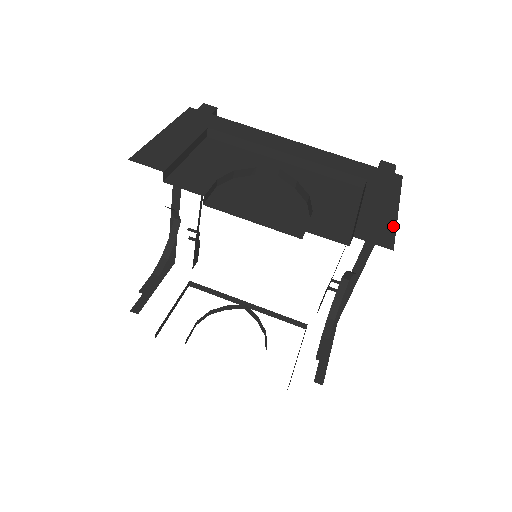
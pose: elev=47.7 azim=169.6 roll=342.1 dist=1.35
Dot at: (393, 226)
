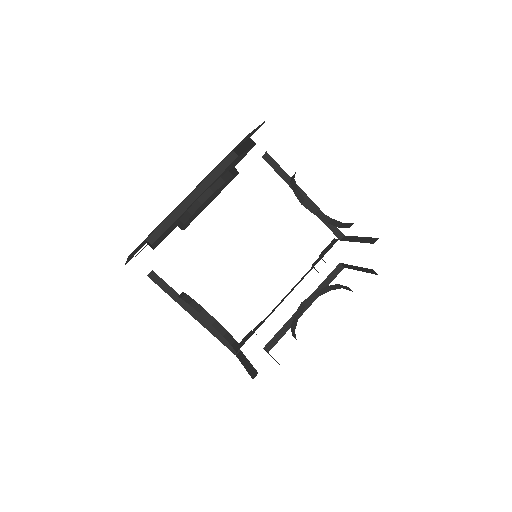
Dot at: occluded
